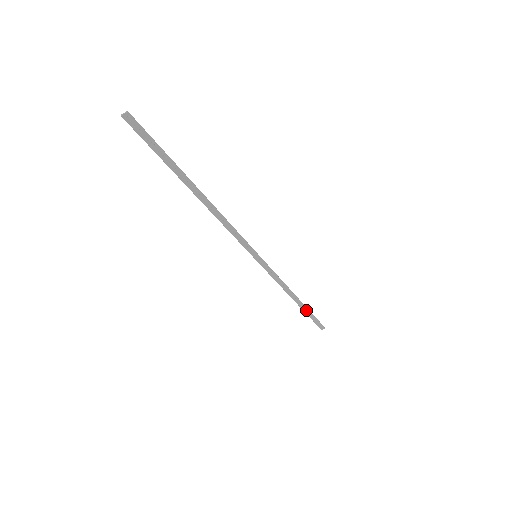
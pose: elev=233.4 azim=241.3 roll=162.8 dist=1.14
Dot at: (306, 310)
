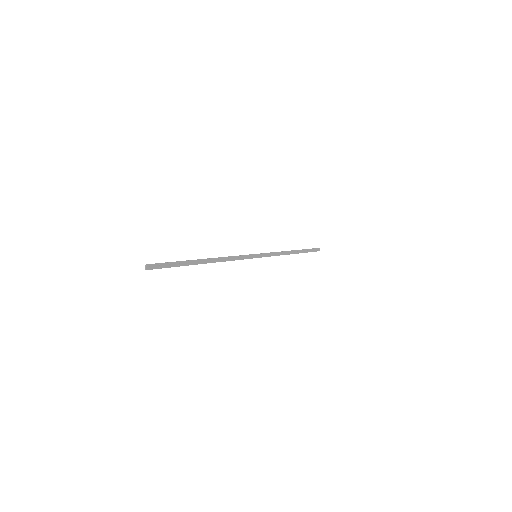
Dot at: (303, 251)
